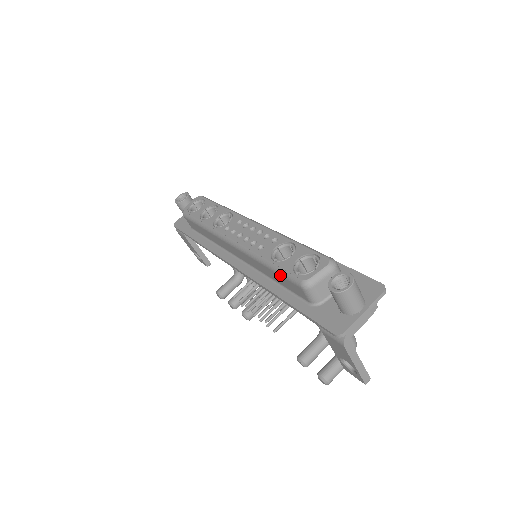
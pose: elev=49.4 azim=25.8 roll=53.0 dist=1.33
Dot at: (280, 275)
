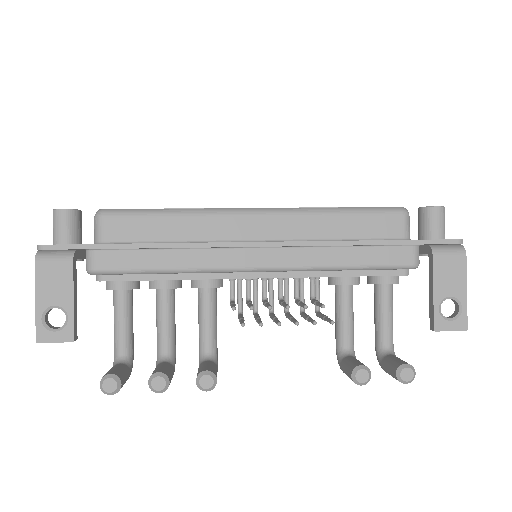
Dot at: (366, 214)
